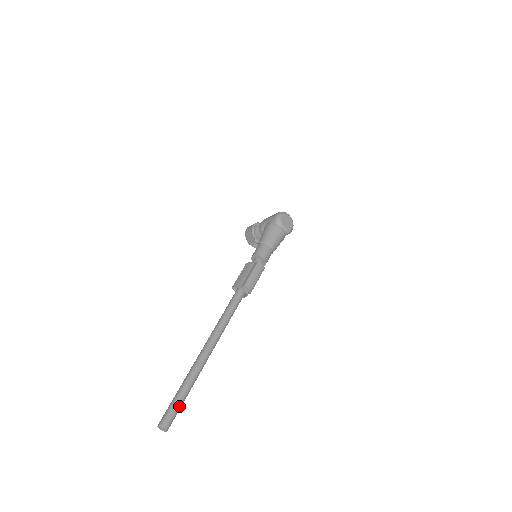
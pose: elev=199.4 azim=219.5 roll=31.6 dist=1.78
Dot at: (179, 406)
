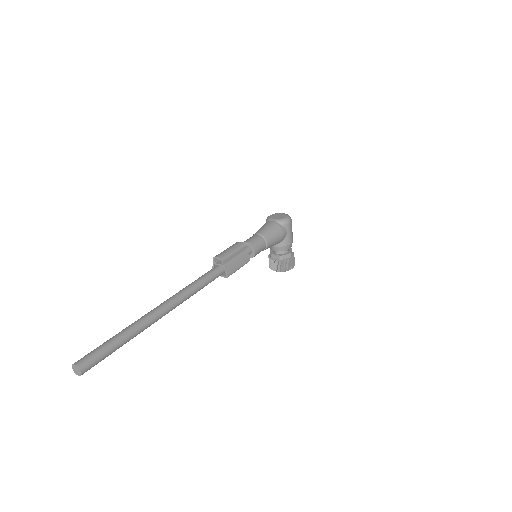
Dot at: (103, 347)
